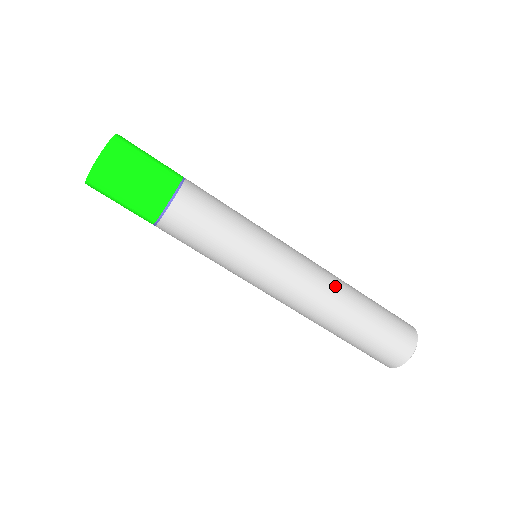
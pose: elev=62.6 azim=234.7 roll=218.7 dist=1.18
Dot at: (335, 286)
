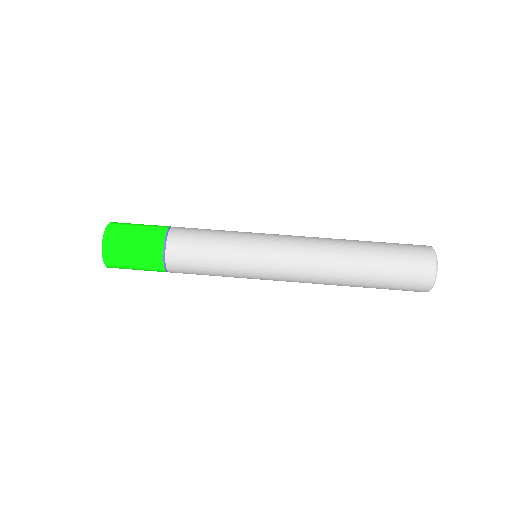
Dot at: (329, 242)
